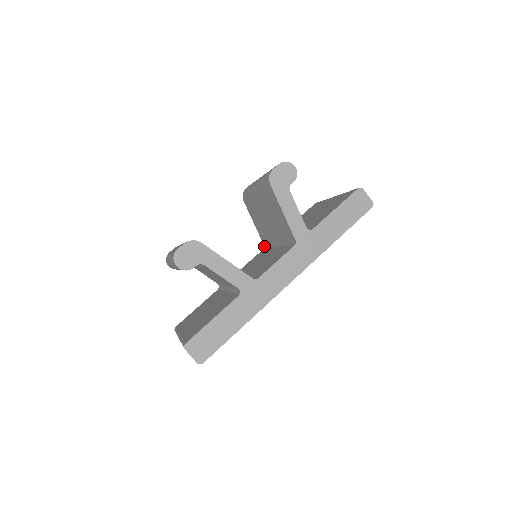
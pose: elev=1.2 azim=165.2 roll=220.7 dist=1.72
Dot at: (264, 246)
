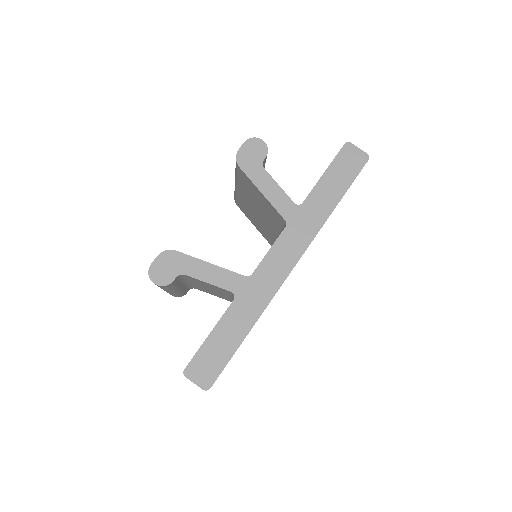
Dot at: occluded
